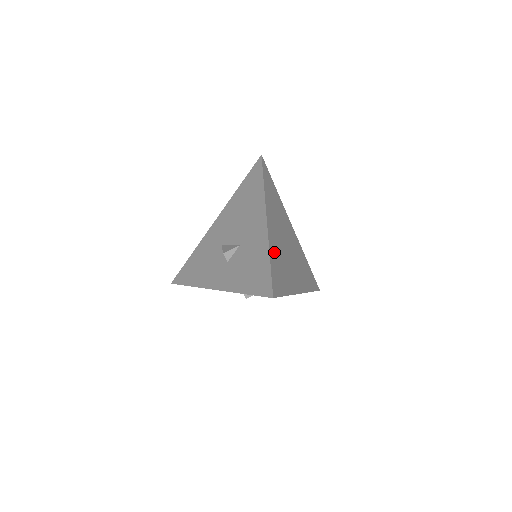
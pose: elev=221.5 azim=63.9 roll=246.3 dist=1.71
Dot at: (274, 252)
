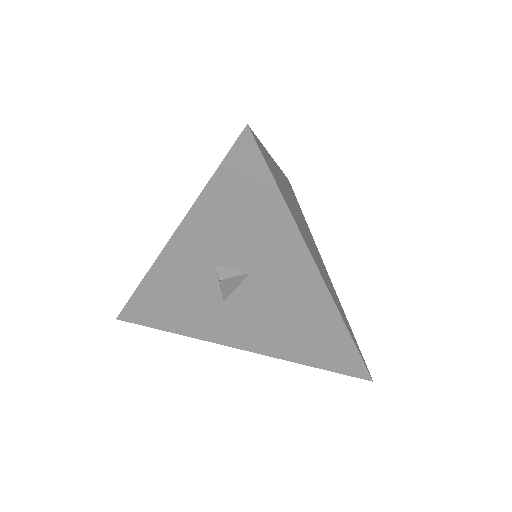
Dot at: (275, 169)
